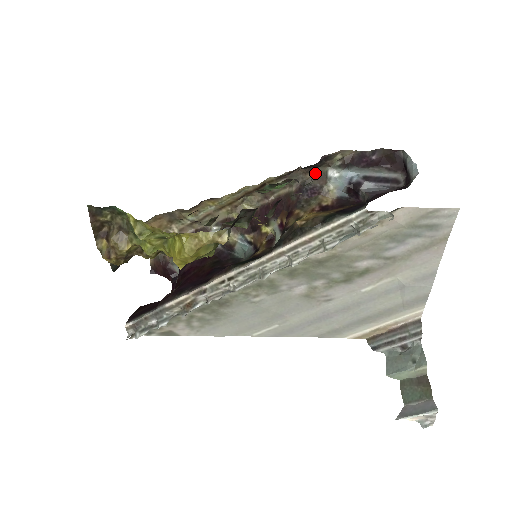
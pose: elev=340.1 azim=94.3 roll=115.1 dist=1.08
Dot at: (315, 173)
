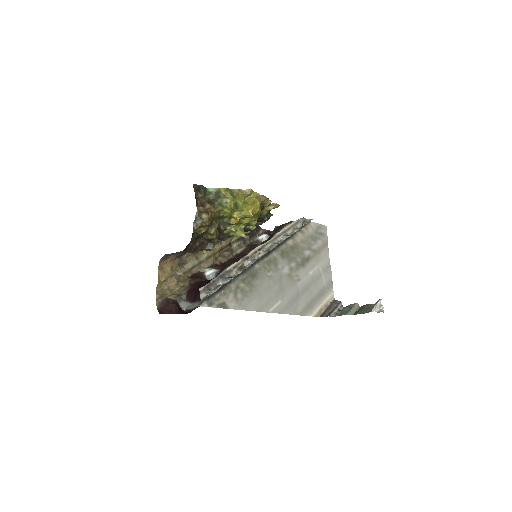
Dot at: (252, 241)
